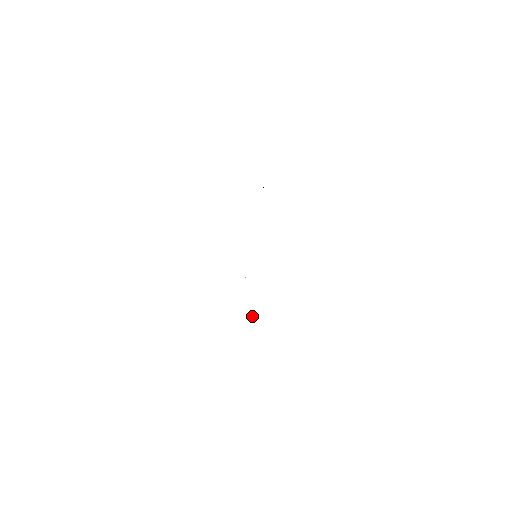
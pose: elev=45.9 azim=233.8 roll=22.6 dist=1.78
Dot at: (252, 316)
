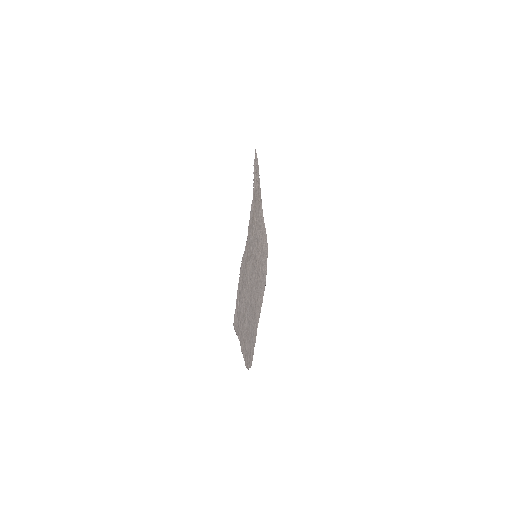
Dot at: (254, 339)
